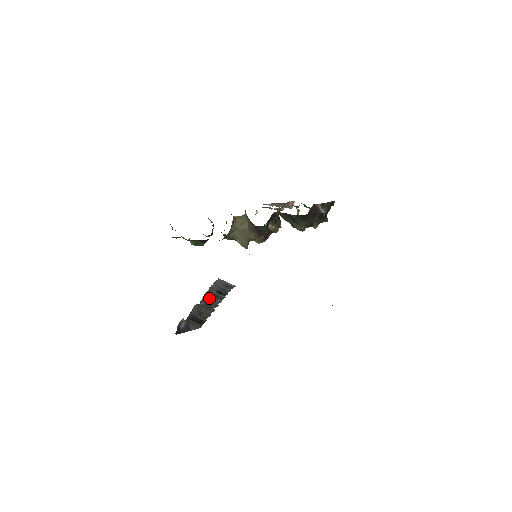
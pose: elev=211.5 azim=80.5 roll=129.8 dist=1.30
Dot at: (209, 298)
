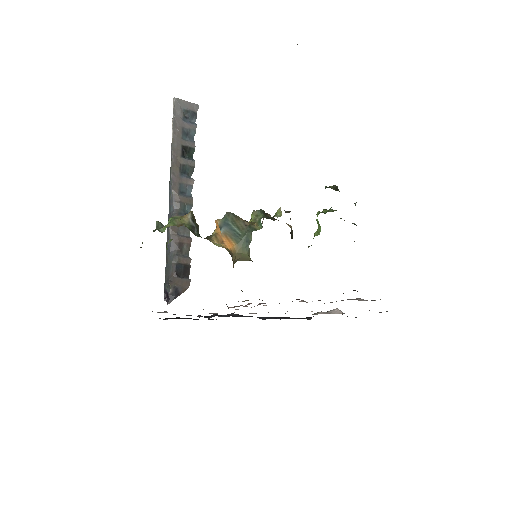
Dot at: (179, 188)
